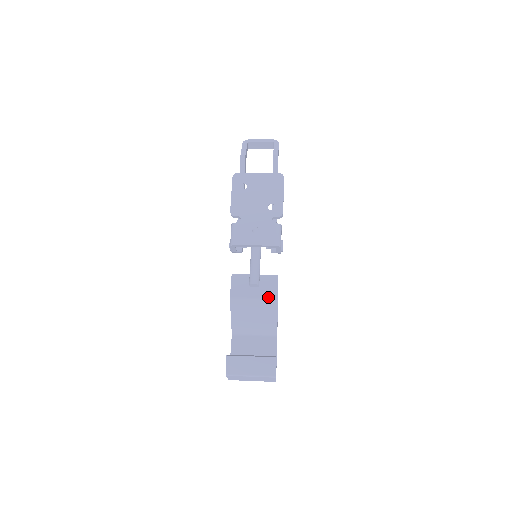
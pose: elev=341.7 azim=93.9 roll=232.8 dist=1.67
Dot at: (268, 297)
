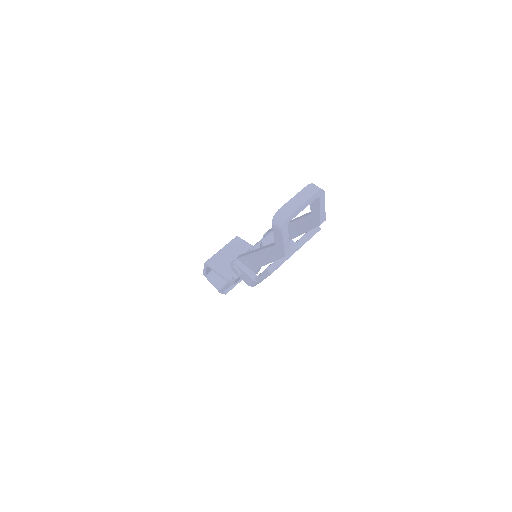
Dot at: occluded
